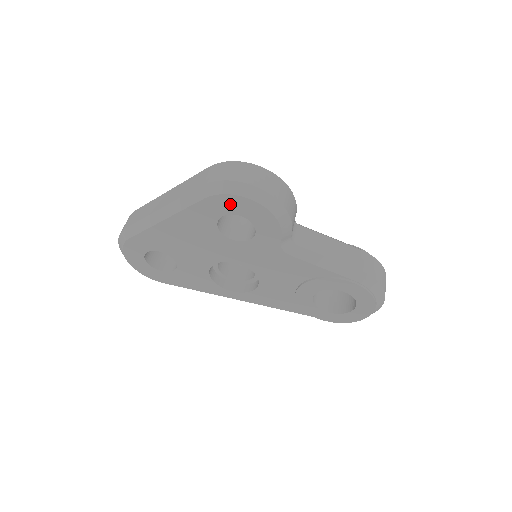
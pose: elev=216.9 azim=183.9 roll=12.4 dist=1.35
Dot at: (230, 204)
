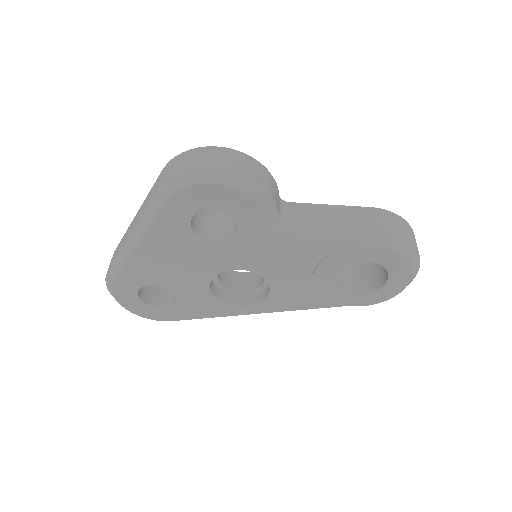
Dot at: (193, 199)
